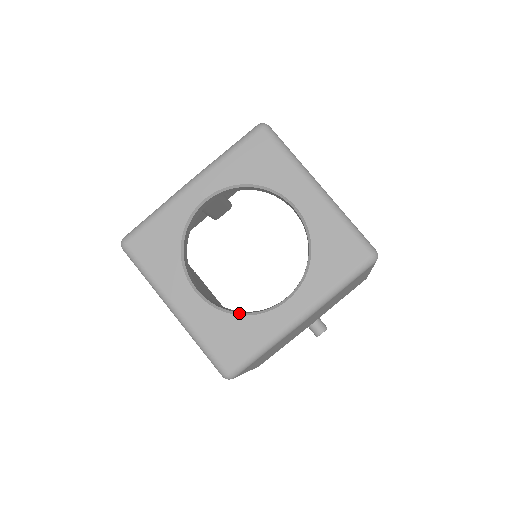
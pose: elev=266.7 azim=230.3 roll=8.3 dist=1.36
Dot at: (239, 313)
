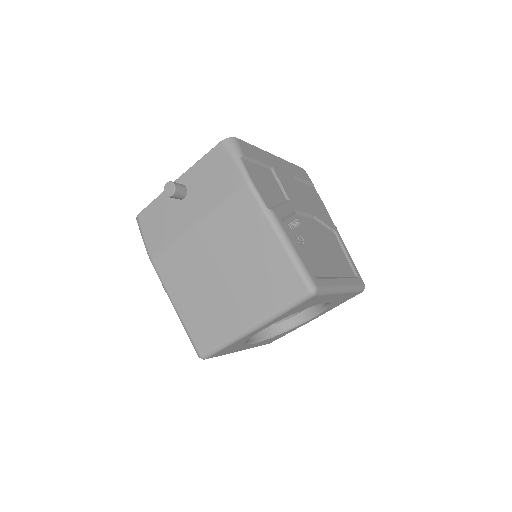
Dot at: (279, 334)
